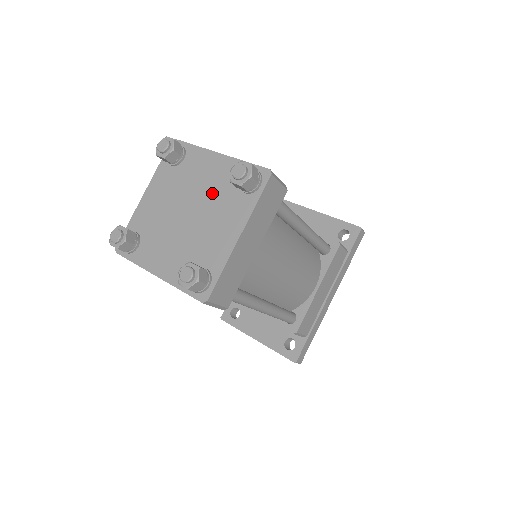
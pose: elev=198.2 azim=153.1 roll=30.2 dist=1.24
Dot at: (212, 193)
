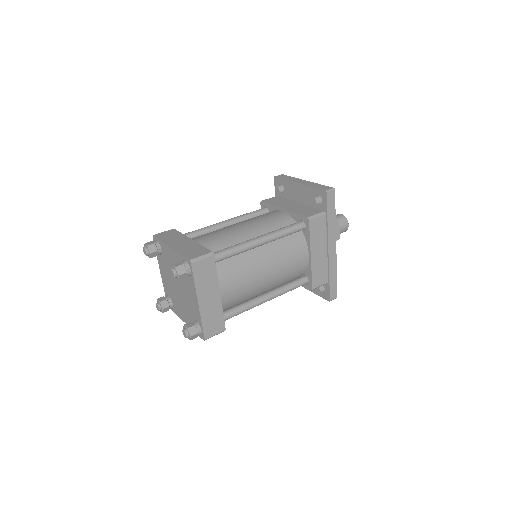
Dot at: occluded
